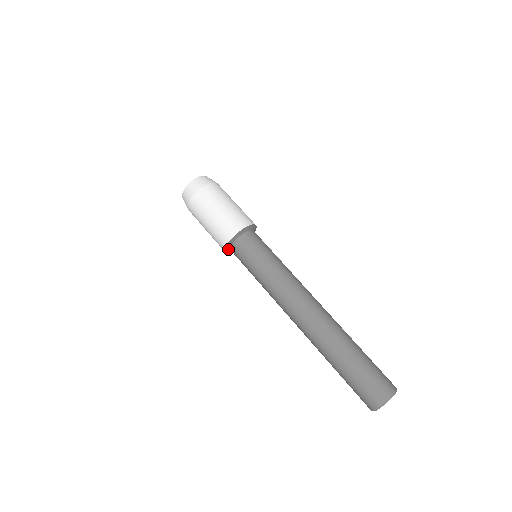
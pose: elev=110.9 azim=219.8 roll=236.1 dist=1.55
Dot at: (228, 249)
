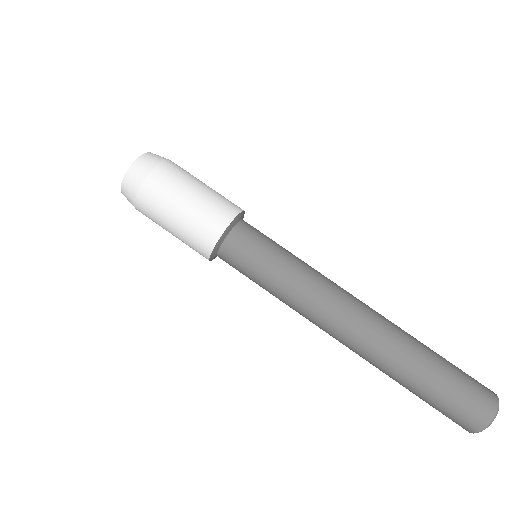
Dot at: (214, 252)
